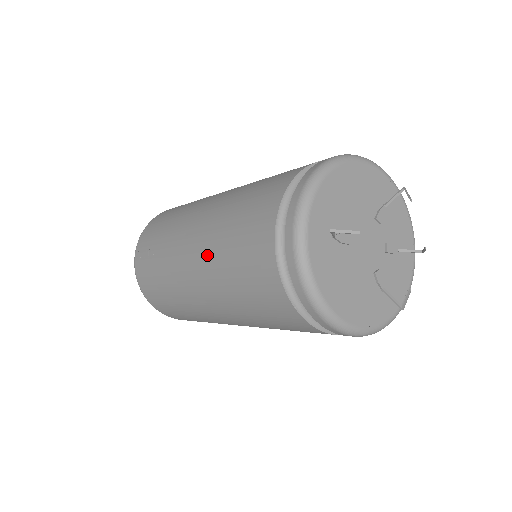
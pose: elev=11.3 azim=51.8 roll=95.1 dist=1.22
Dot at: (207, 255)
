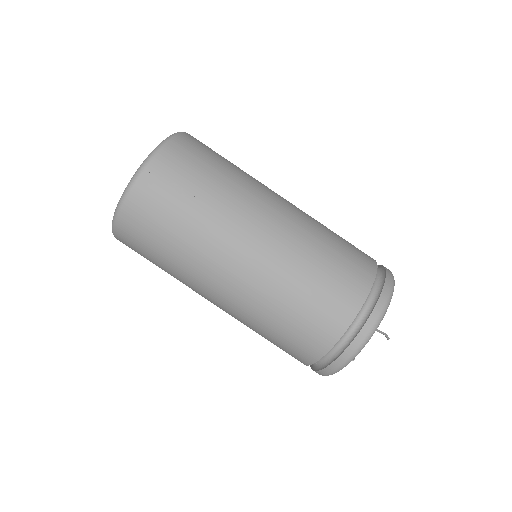
Dot at: (276, 269)
